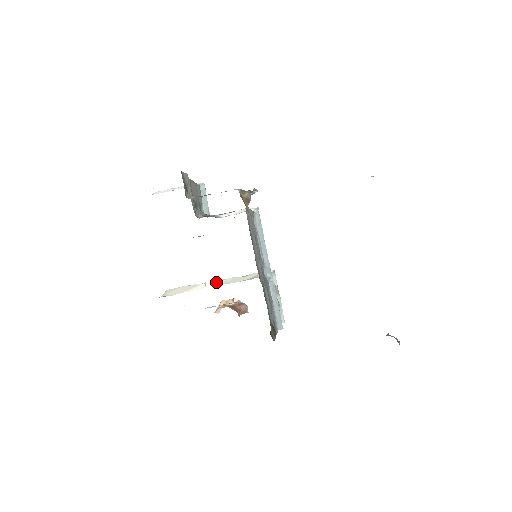
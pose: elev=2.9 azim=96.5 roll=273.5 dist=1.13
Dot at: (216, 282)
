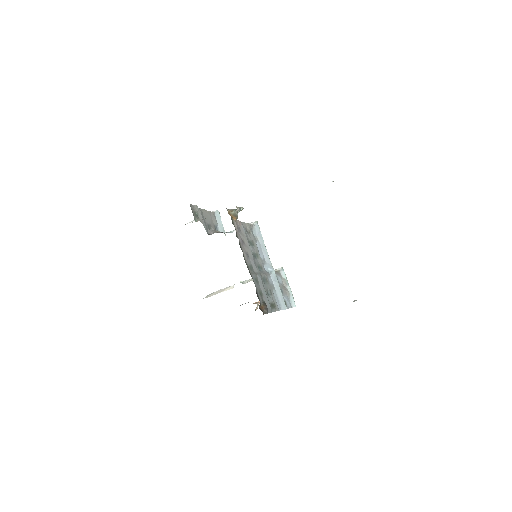
Dot at: occluded
